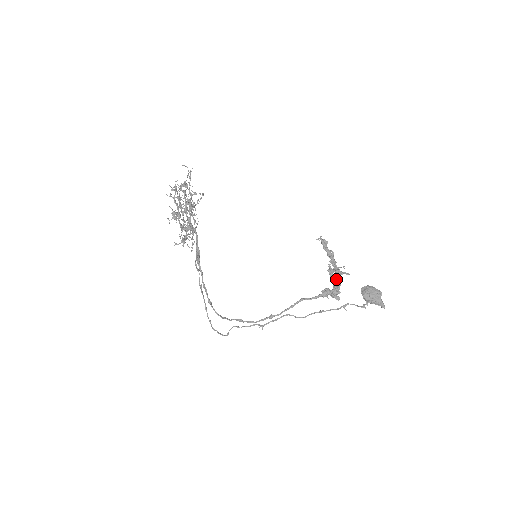
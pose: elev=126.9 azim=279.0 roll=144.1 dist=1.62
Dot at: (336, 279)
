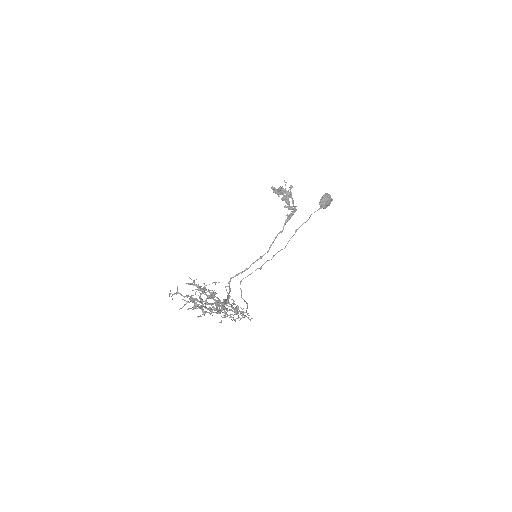
Dot at: (293, 203)
